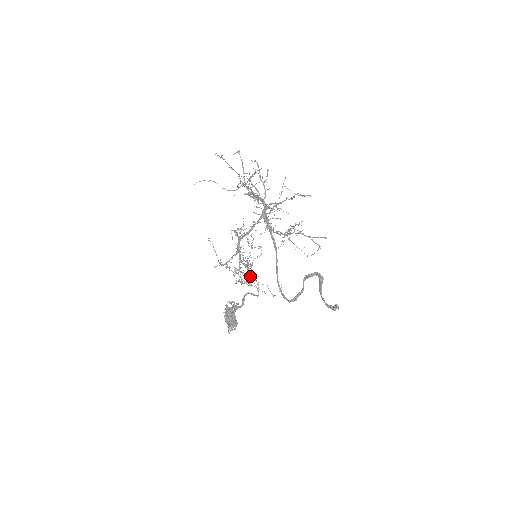
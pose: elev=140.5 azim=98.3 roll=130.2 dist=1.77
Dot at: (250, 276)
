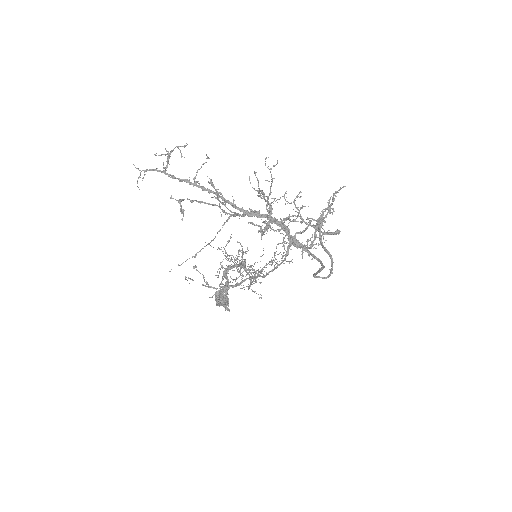
Dot at: occluded
